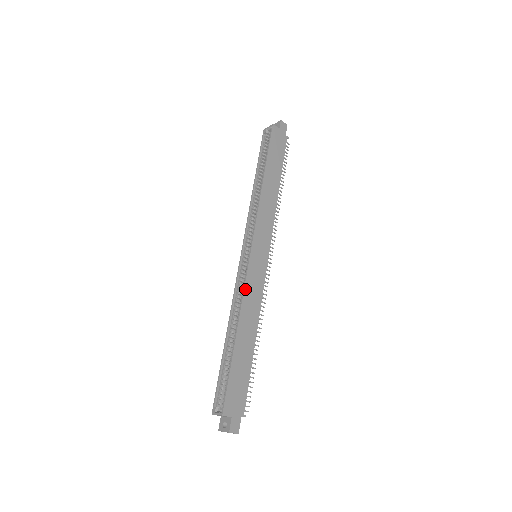
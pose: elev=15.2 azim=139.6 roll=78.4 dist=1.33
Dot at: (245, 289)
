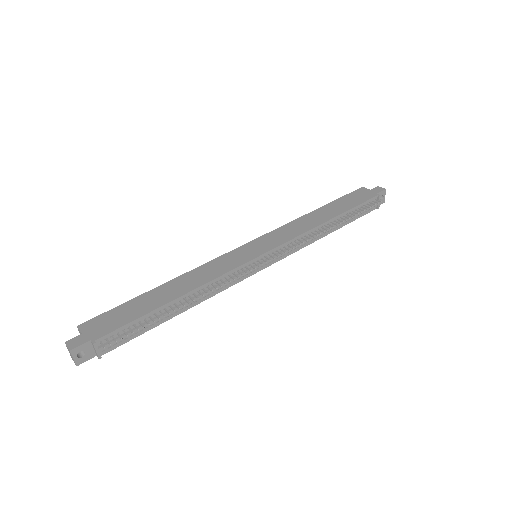
Dot at: (209, 263)
